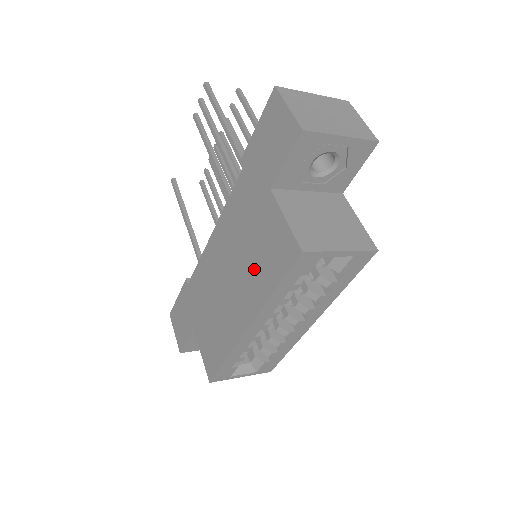
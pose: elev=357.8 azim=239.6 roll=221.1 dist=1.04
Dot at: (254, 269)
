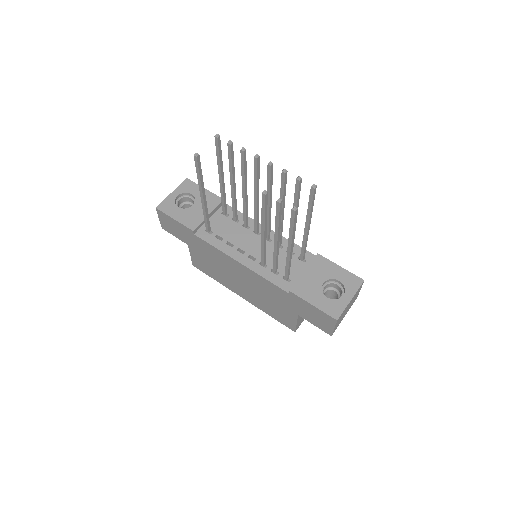
Dot at: (264, 303)
